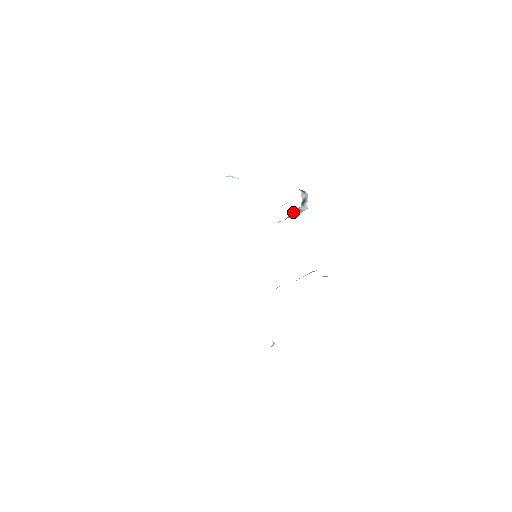
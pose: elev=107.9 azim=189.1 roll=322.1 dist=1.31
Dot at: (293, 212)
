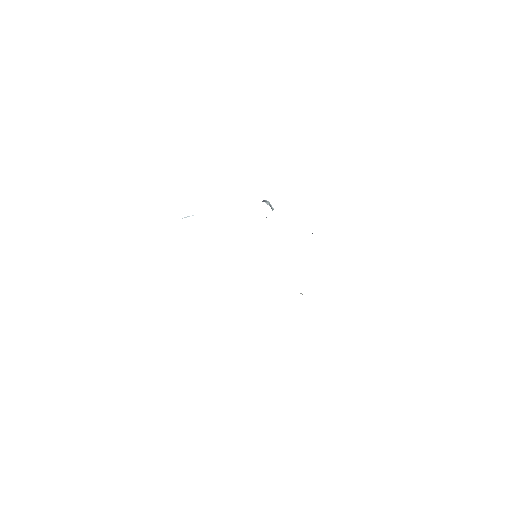
Dot at: occluded
